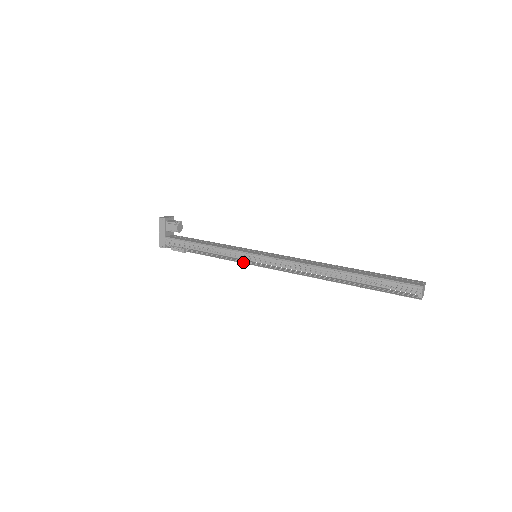
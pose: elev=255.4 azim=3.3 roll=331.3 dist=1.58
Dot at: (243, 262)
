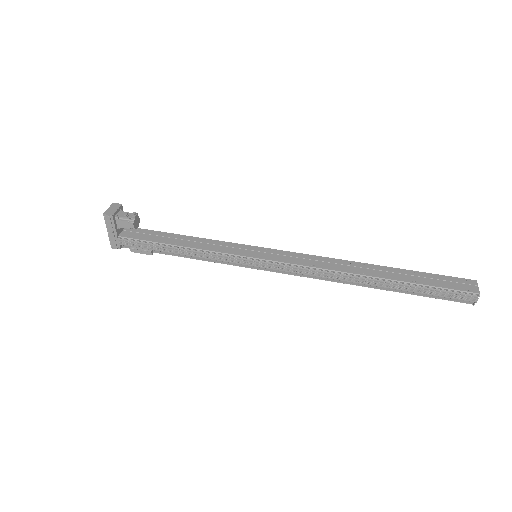
Dot at: (239, 264)
